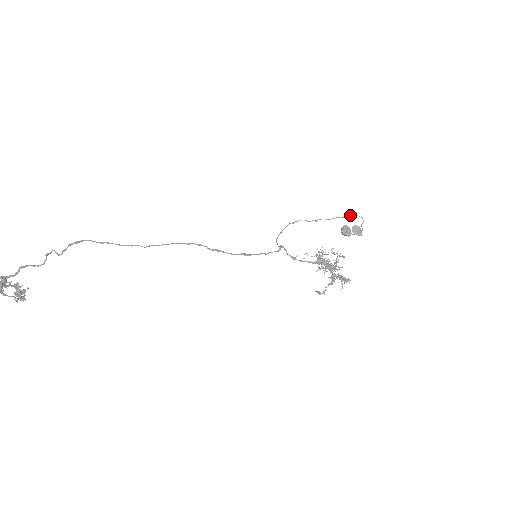
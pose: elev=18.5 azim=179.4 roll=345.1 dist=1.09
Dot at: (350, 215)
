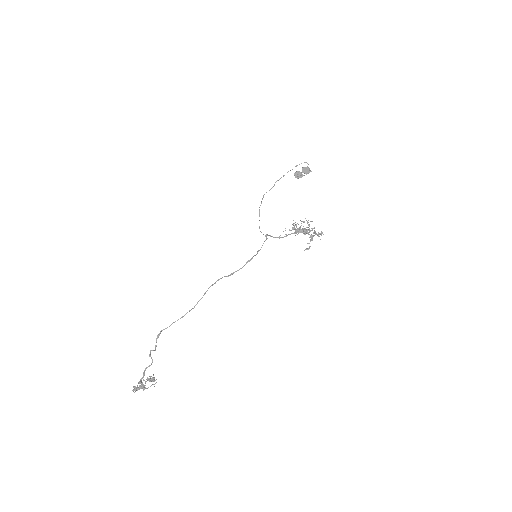
Dot at: (296, 166)
